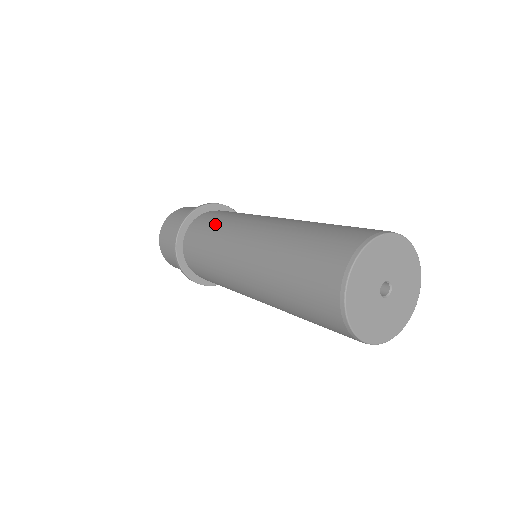
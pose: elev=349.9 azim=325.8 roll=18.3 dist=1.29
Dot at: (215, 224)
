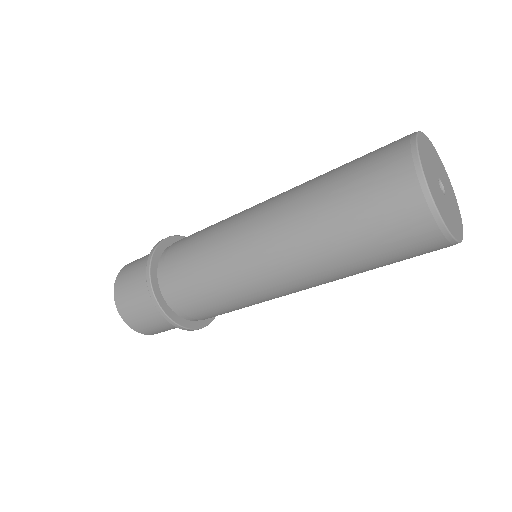
Dot at: occluded
